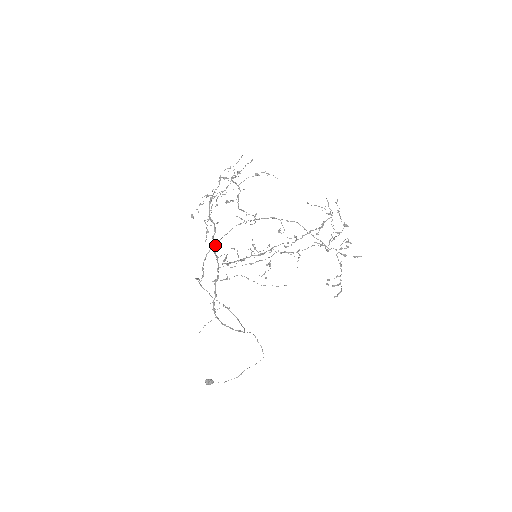
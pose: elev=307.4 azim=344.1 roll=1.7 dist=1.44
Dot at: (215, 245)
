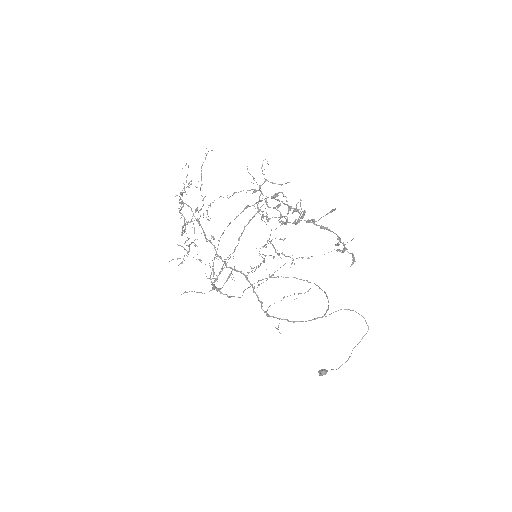
Dot at: occluded
